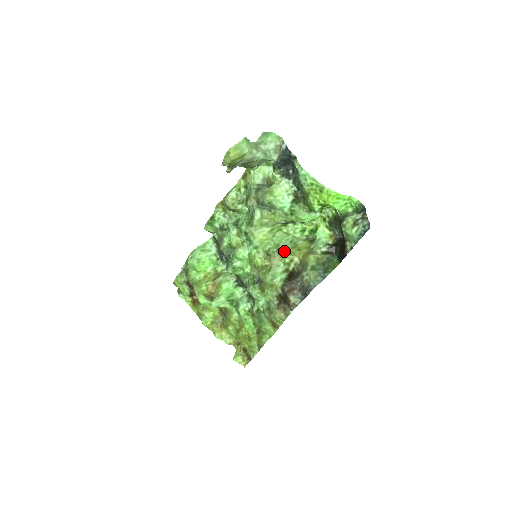
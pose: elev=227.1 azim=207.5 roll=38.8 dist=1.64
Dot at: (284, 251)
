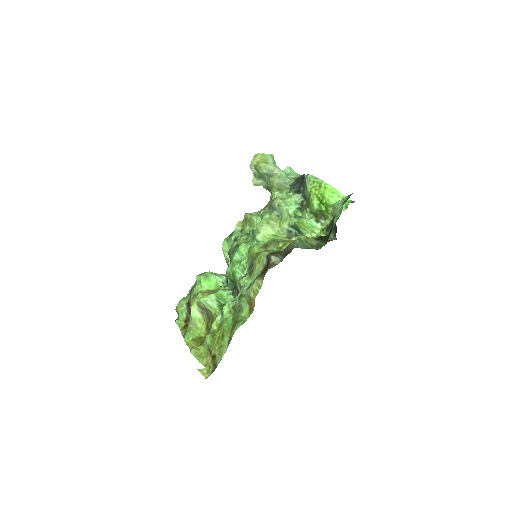
Dot at: (280, 241)
